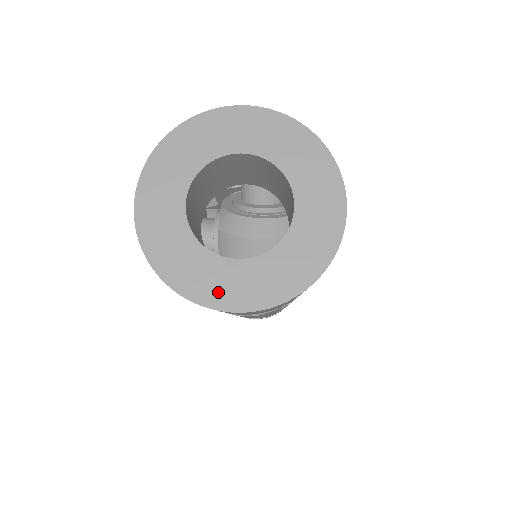
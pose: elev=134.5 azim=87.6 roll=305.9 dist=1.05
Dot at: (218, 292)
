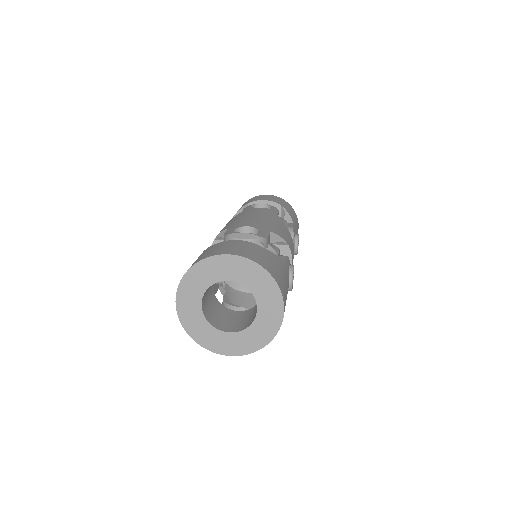
Dot at: (219, 346)
